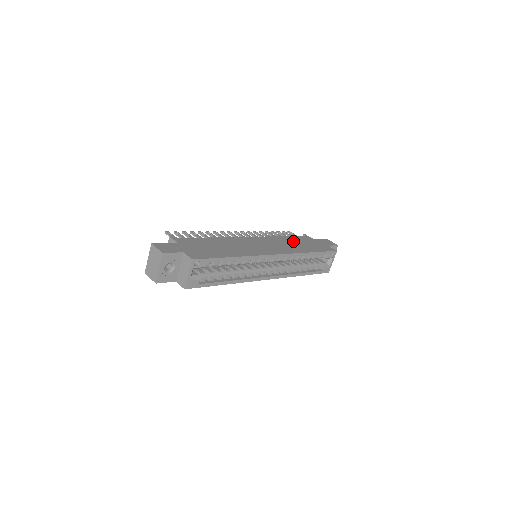
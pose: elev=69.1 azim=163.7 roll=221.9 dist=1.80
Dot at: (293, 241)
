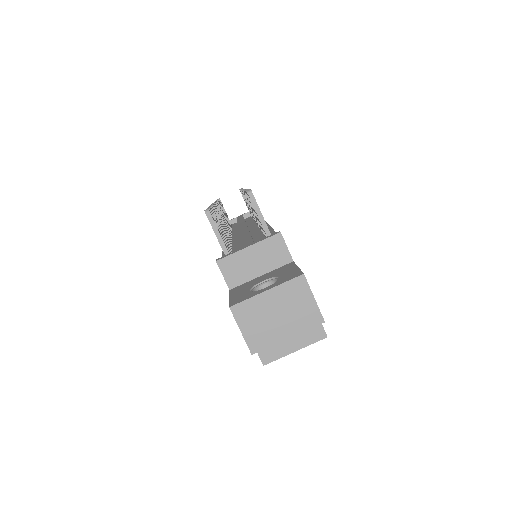
Dot at: occluded
